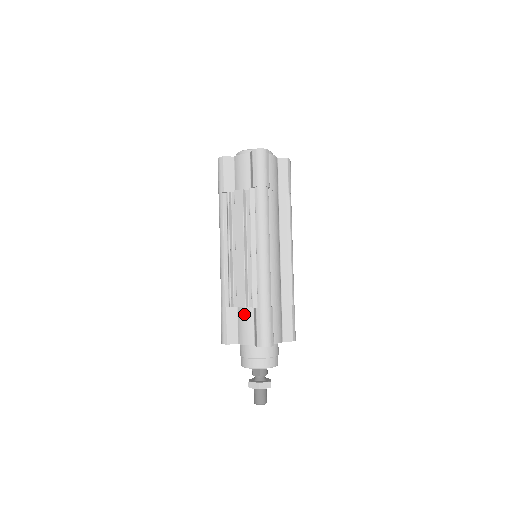
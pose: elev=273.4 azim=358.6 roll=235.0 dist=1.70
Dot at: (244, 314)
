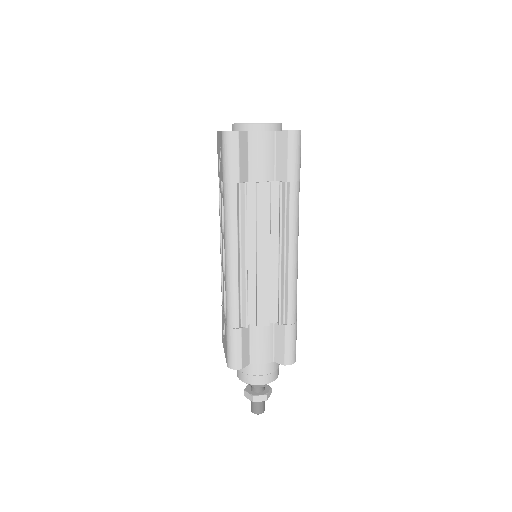
Dot at: (262, 332)
